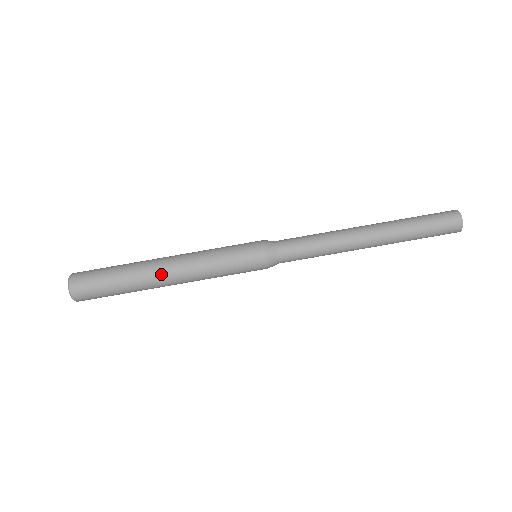
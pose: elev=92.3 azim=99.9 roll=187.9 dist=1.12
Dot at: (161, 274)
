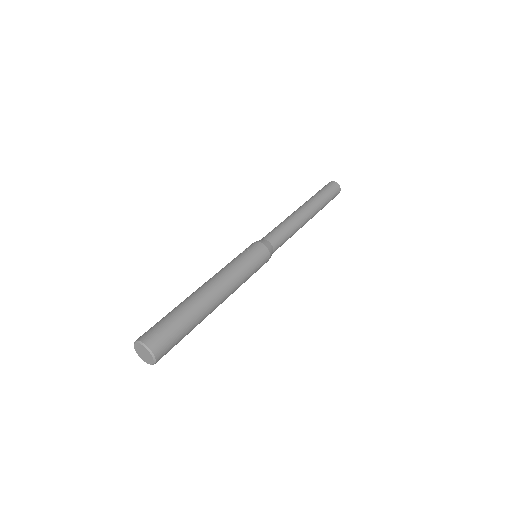
Dot at: (201, 288)
